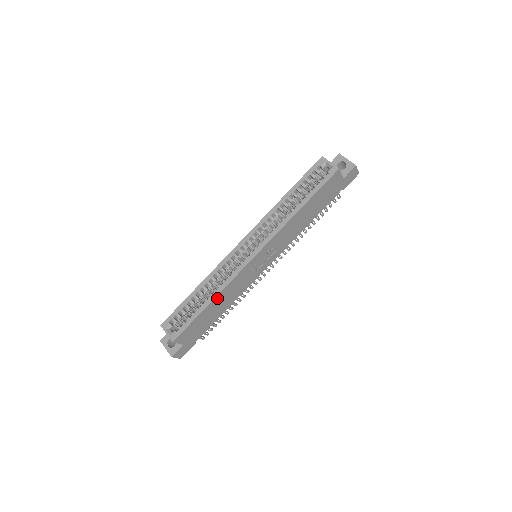
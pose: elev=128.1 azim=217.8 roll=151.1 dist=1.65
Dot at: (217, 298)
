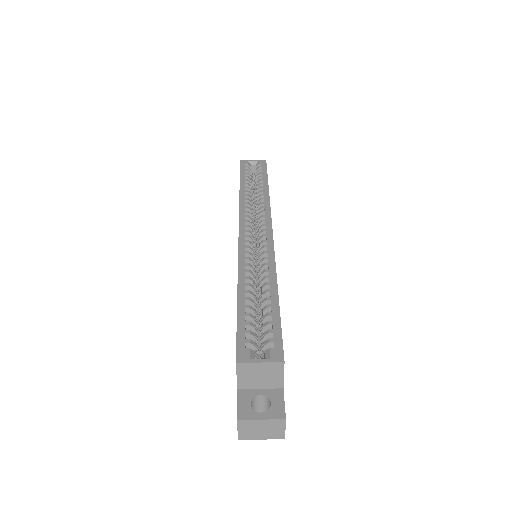
Dot at: occluded
